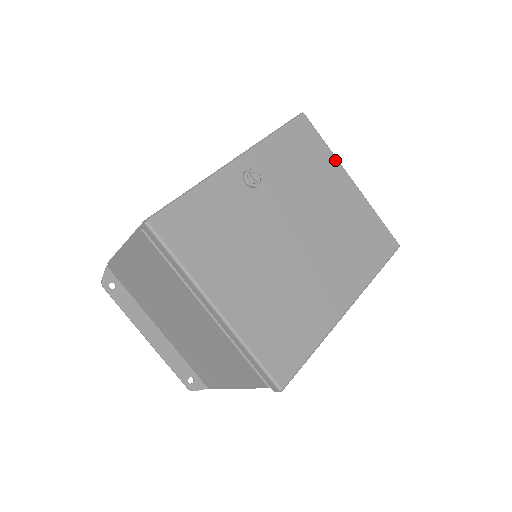
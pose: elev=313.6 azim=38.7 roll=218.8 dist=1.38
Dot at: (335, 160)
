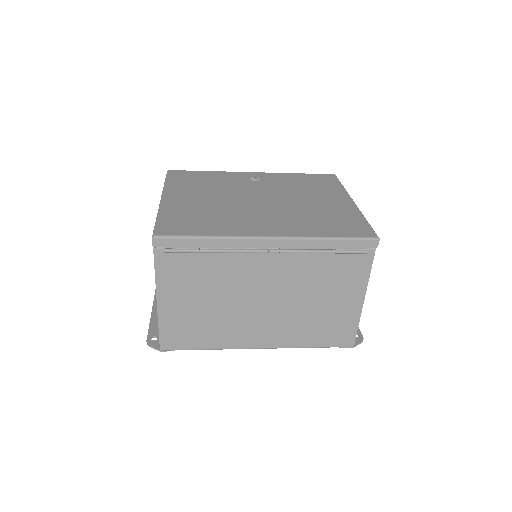
Dot at: (344, 191)
